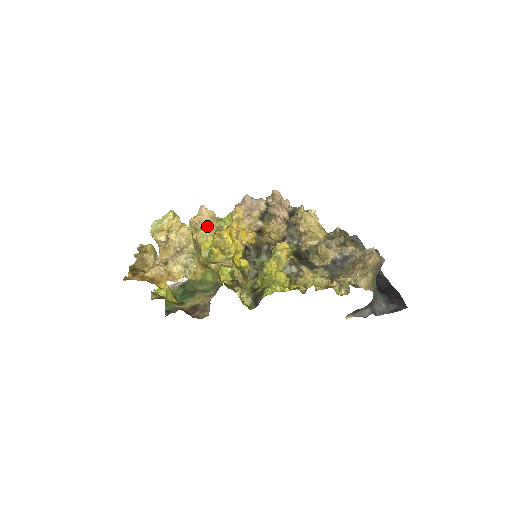
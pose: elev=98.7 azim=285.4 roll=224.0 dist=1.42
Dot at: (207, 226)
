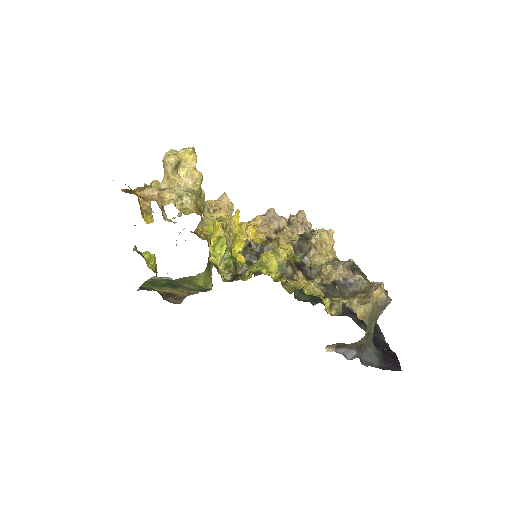
Dot at: (221, 212)
